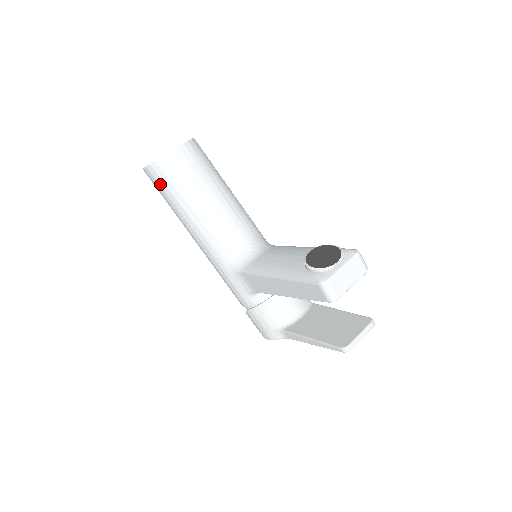
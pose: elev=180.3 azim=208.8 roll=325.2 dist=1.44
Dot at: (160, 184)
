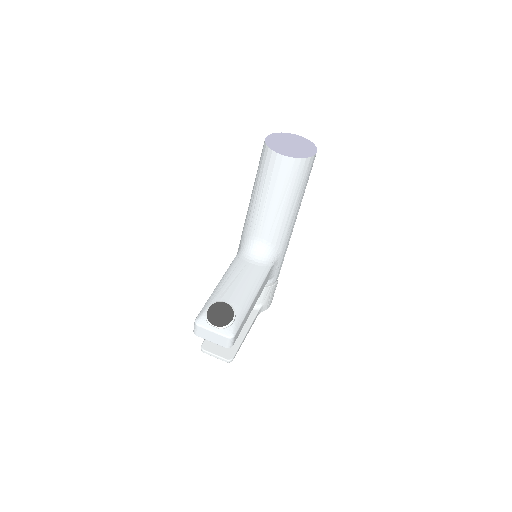
Dot at: (260, 158)
